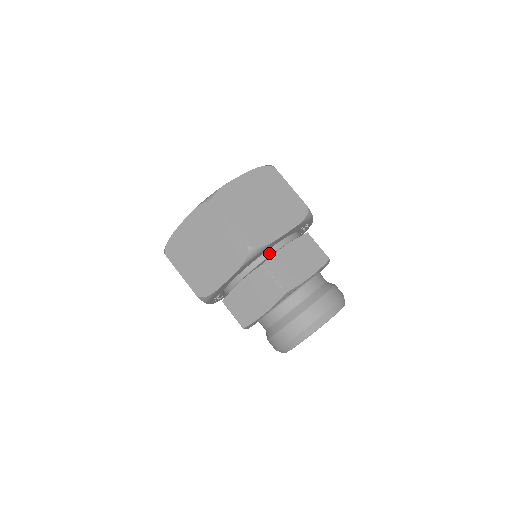
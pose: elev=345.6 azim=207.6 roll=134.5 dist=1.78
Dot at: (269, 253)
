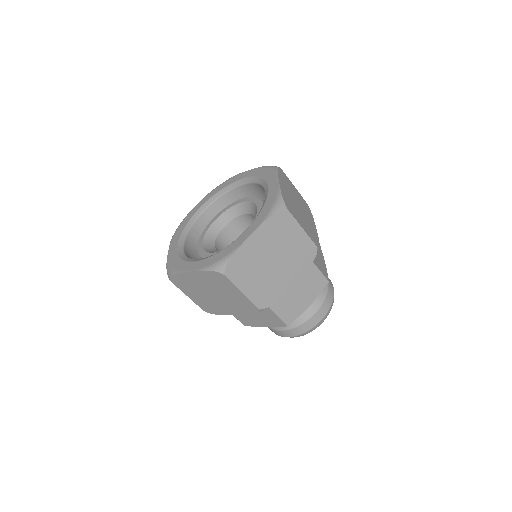
Dot at: occluded
